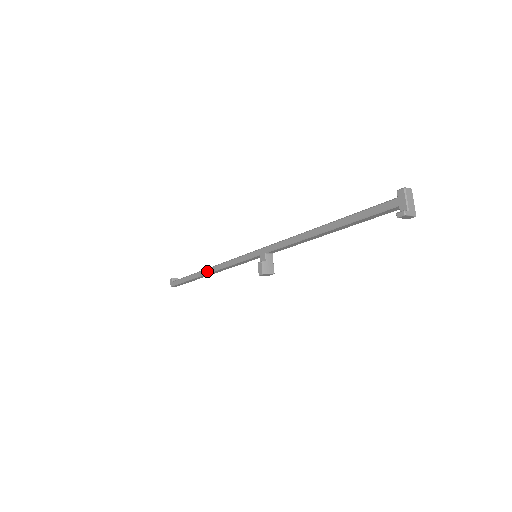
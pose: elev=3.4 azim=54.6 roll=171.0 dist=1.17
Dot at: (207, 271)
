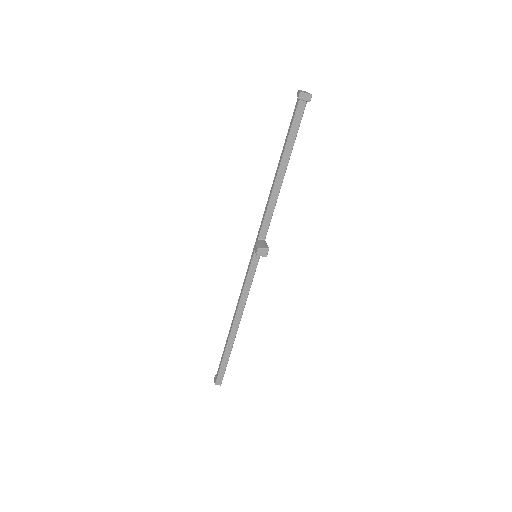
Dot at: (233, 321)
